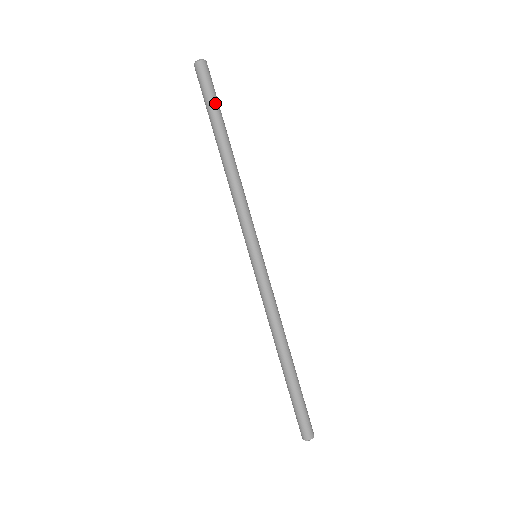
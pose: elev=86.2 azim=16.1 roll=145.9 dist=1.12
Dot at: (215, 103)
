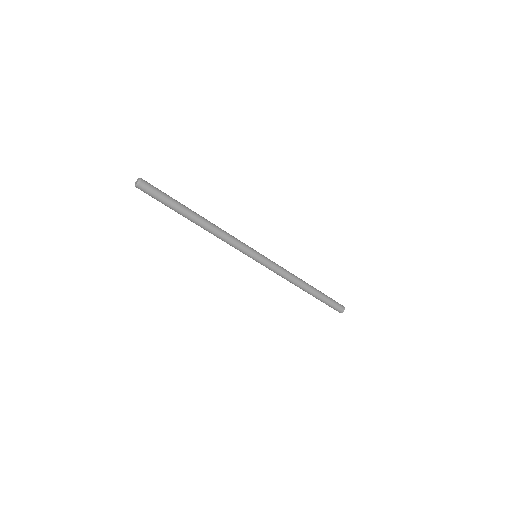
Dot at: (166, 204)
